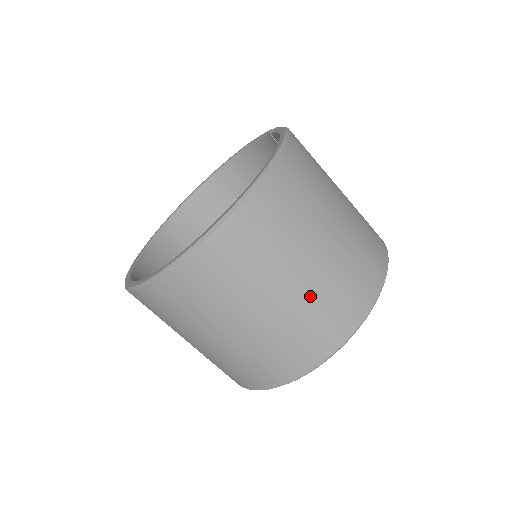
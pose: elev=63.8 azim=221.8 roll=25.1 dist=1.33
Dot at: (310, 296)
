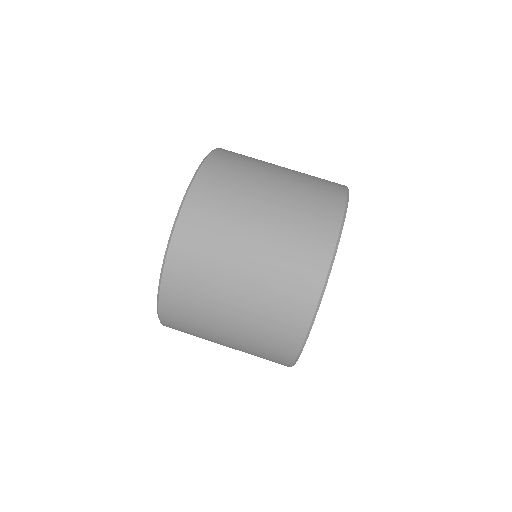
Dot at: (273, 250)
